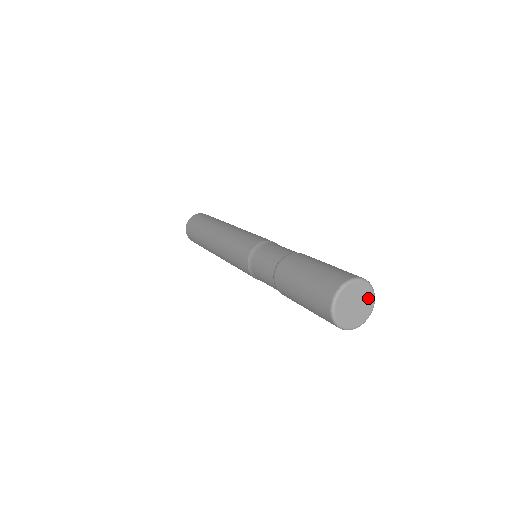
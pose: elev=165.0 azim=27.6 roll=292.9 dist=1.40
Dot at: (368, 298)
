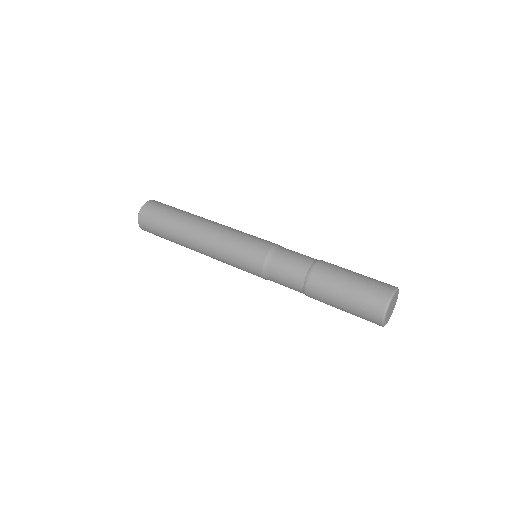
Dot at: (396, 297)
